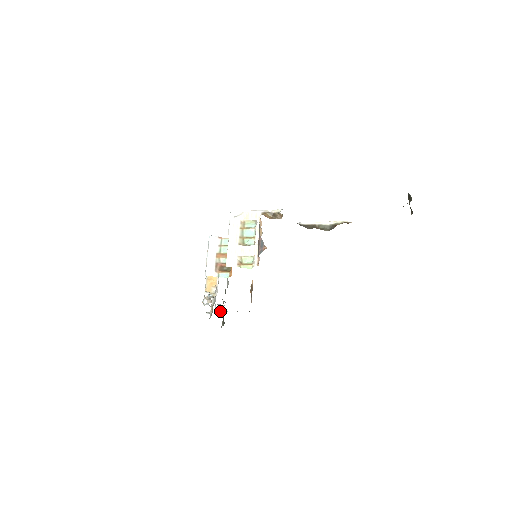
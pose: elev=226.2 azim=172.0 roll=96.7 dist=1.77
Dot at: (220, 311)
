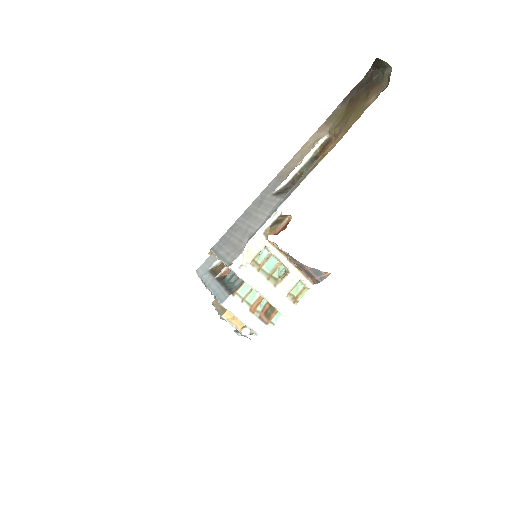
Dot at: occluded
